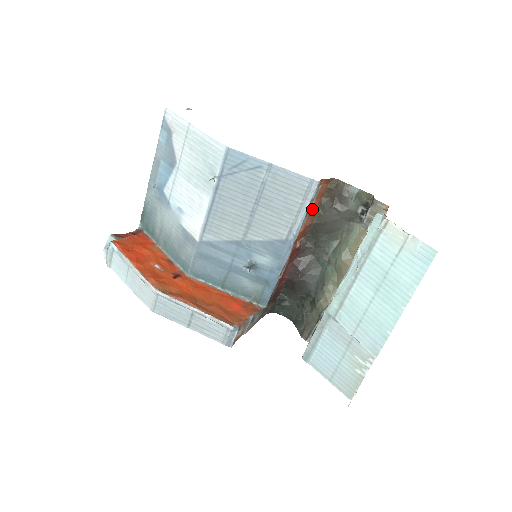
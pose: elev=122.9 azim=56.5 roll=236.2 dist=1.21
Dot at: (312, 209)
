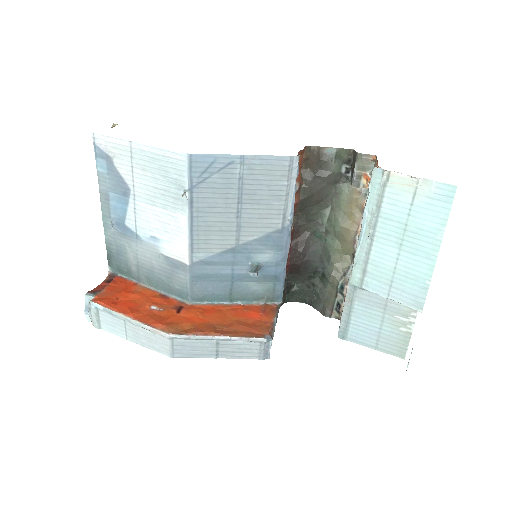
Dot at: (296, 186)
